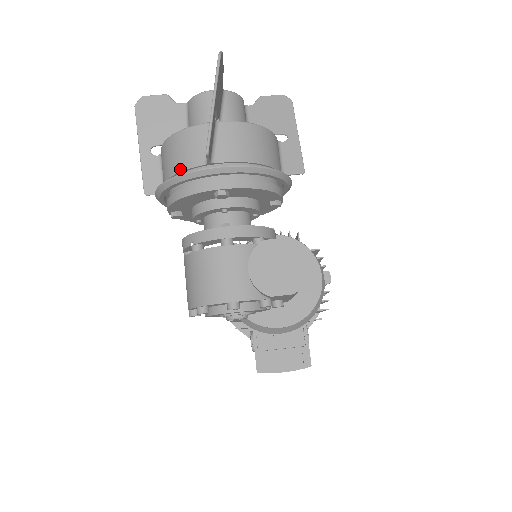
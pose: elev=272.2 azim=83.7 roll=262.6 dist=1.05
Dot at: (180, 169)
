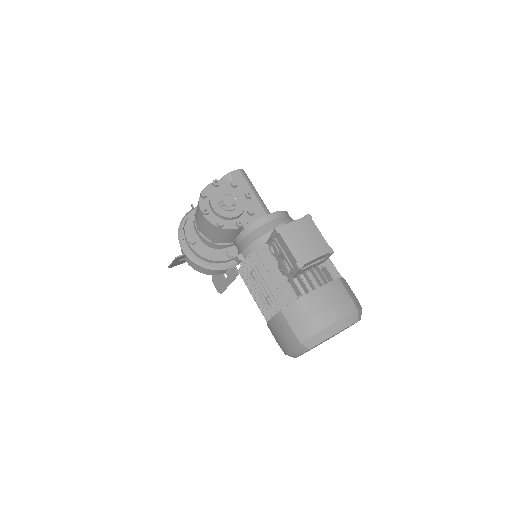
Dot at: occluded
